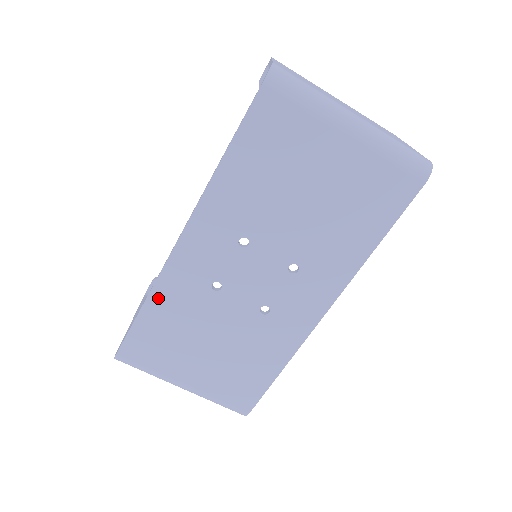
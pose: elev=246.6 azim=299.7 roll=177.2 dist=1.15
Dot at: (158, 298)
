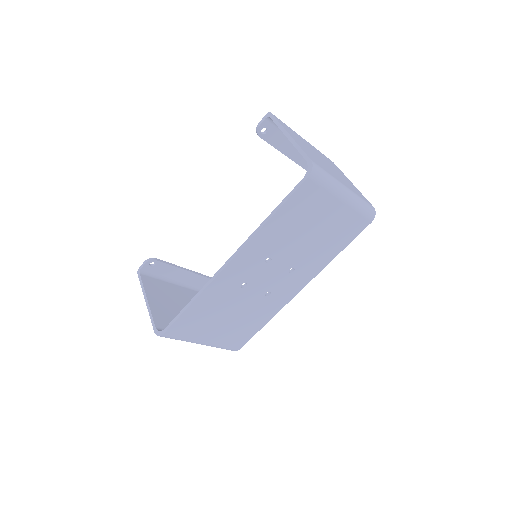
Dot at: (204, 297)
